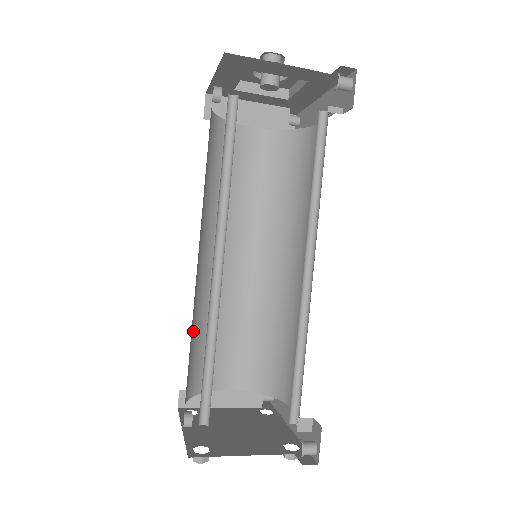
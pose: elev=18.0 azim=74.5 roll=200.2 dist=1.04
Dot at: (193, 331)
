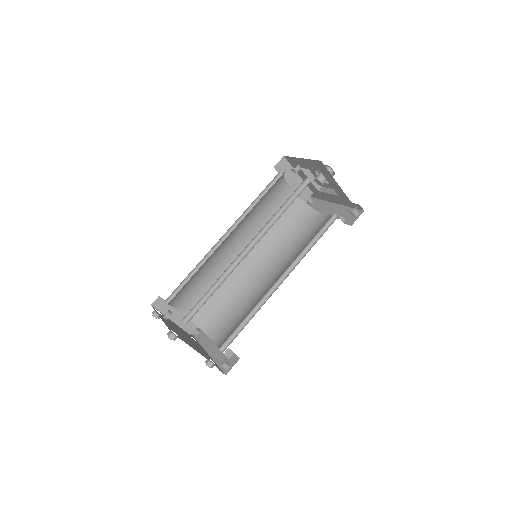
Dot at: occluded
